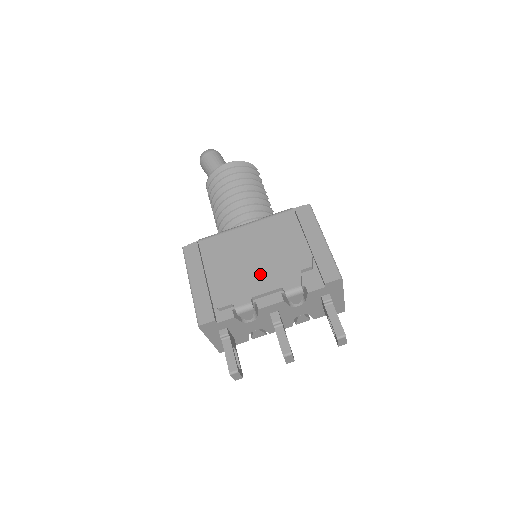
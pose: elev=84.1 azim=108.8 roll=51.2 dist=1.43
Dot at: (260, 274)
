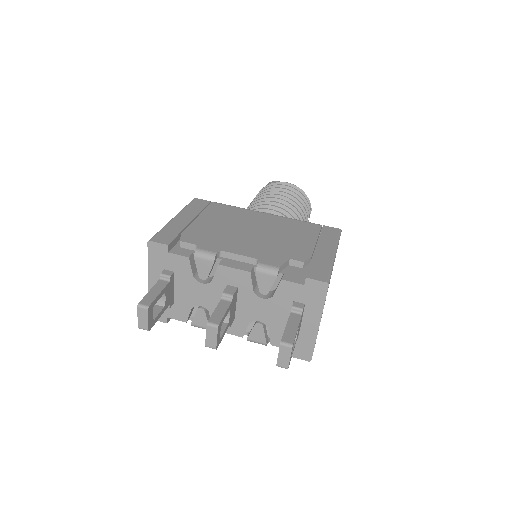
Dot at: (246, 242)
